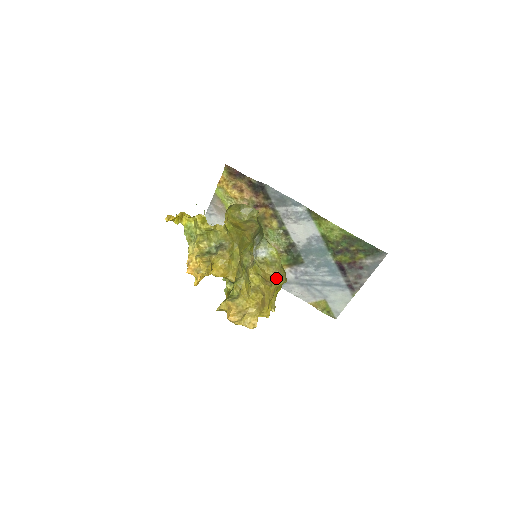
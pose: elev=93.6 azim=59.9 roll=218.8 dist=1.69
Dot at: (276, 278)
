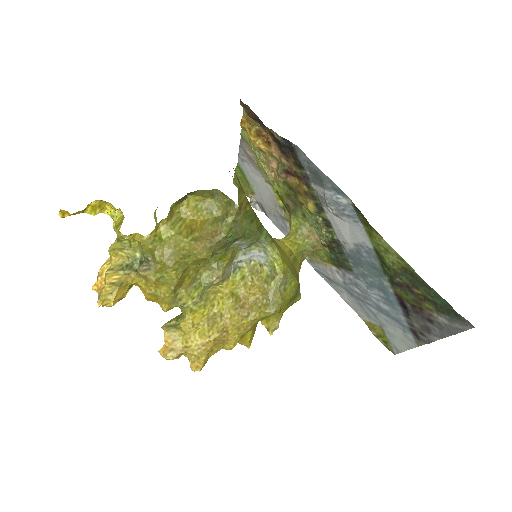
Dot at: (262, 305)
